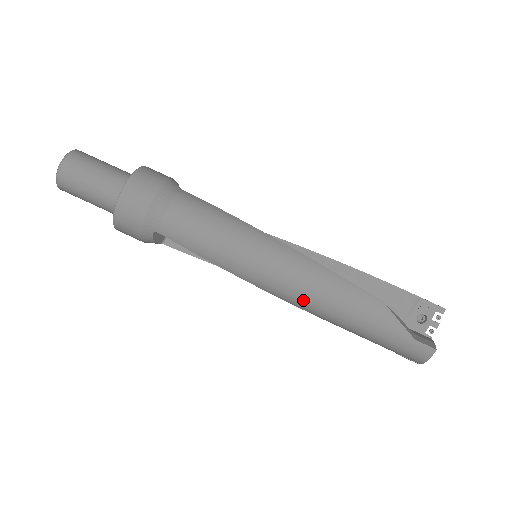
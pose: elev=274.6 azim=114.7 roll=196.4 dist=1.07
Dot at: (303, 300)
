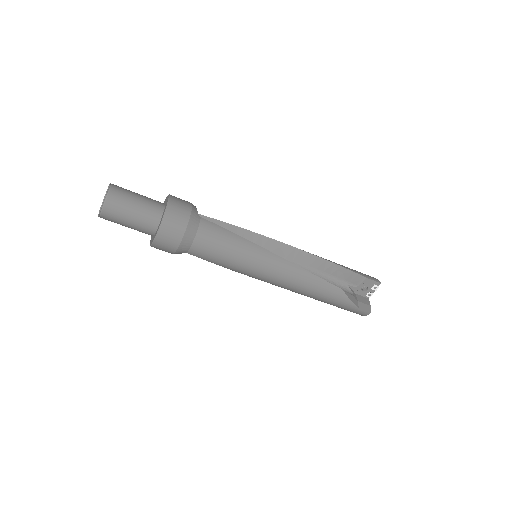
Dot at: (289, 289)
